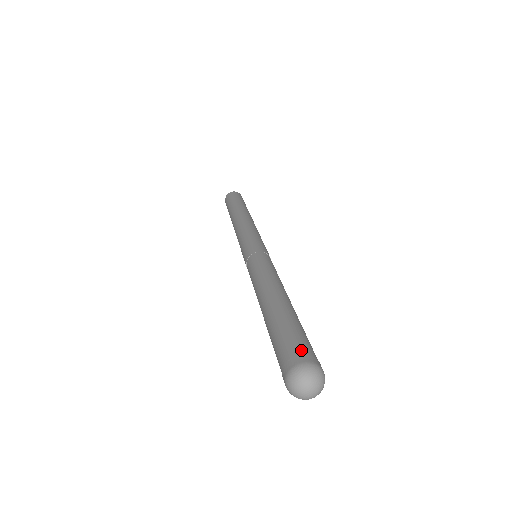
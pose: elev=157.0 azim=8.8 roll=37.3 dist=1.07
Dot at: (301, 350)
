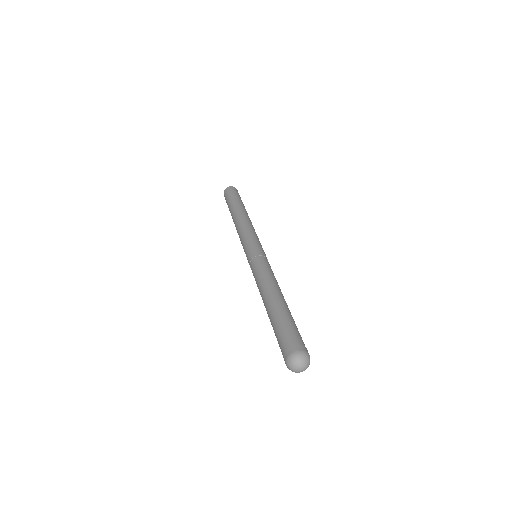
Dot at: (301, 342)
